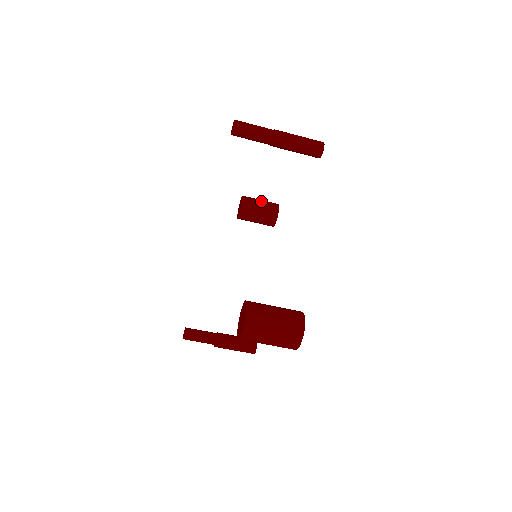
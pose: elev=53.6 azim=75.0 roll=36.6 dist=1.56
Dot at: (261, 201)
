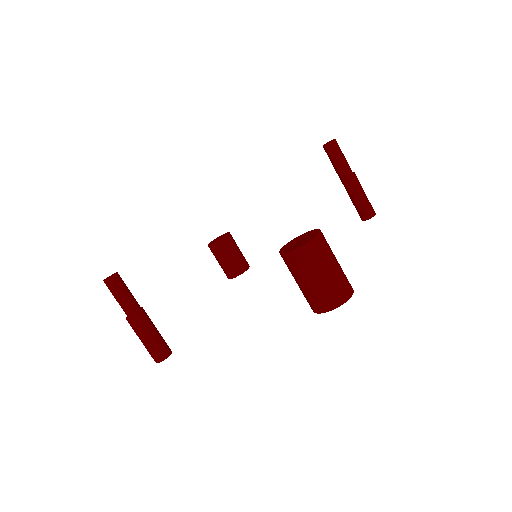
Dot at: occluded
